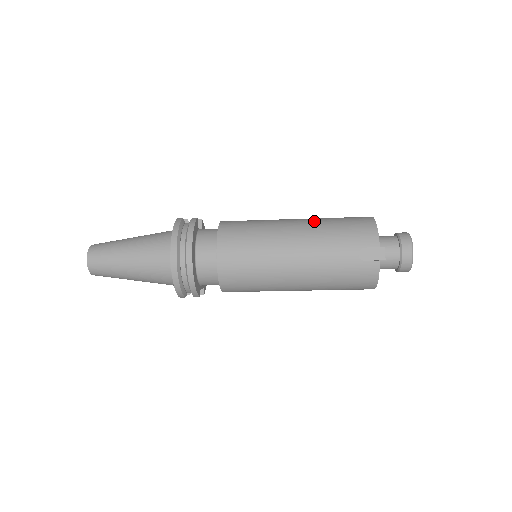
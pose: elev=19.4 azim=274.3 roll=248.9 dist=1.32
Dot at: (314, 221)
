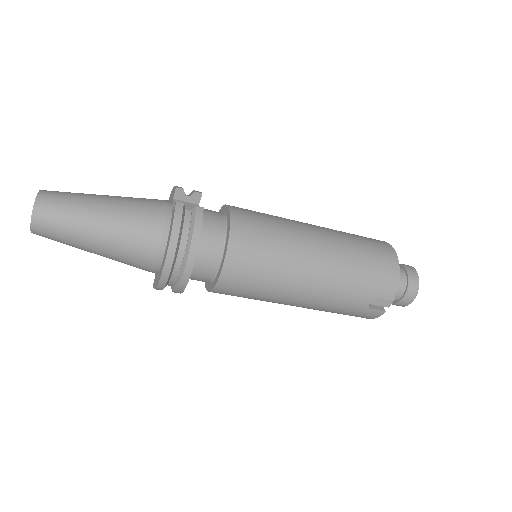
Dot at: (339, 249)
